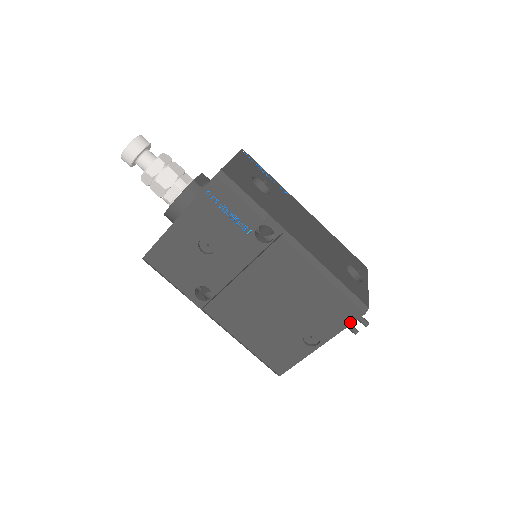
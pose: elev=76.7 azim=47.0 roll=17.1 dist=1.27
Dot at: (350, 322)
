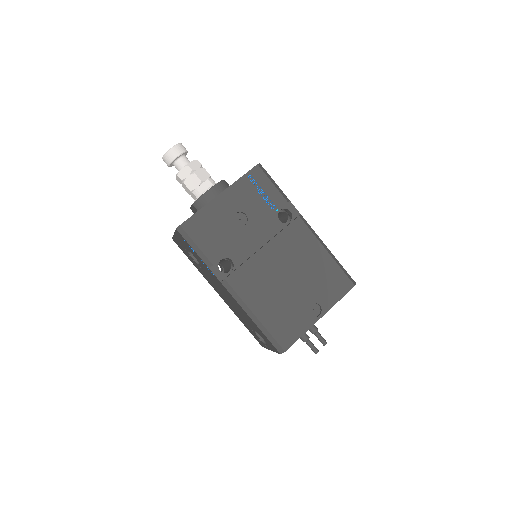
Dot at: (344, 293)
